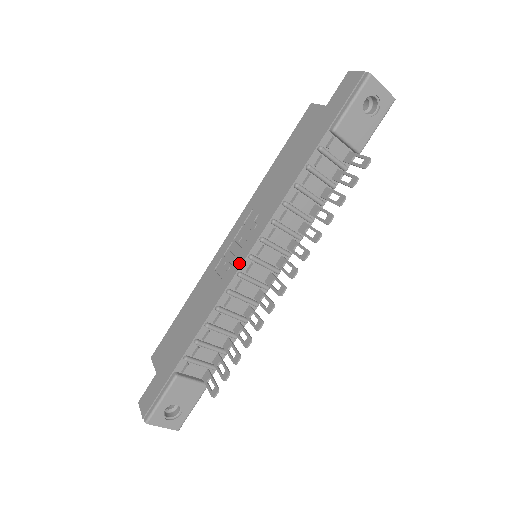
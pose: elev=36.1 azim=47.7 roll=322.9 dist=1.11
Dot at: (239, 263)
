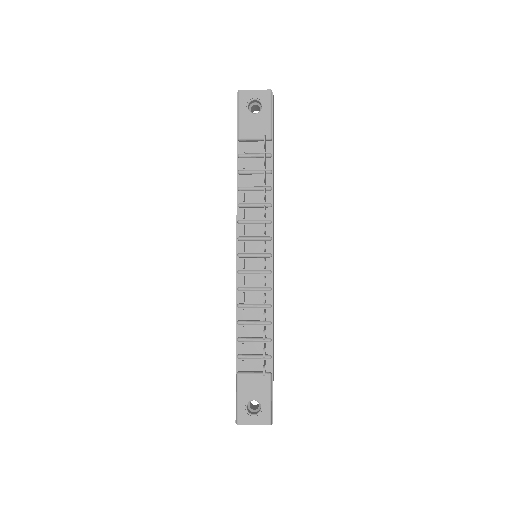
Dot at: (236, 265)
